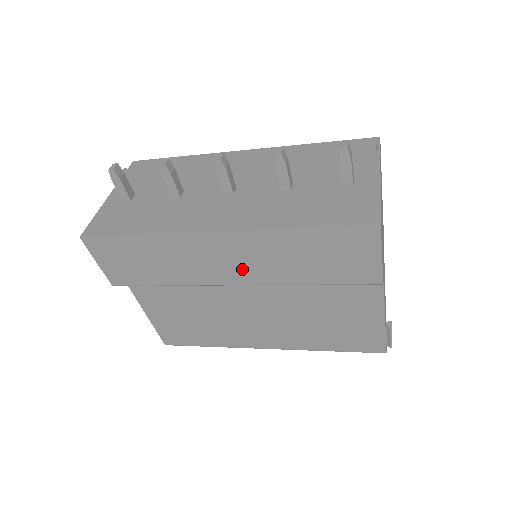
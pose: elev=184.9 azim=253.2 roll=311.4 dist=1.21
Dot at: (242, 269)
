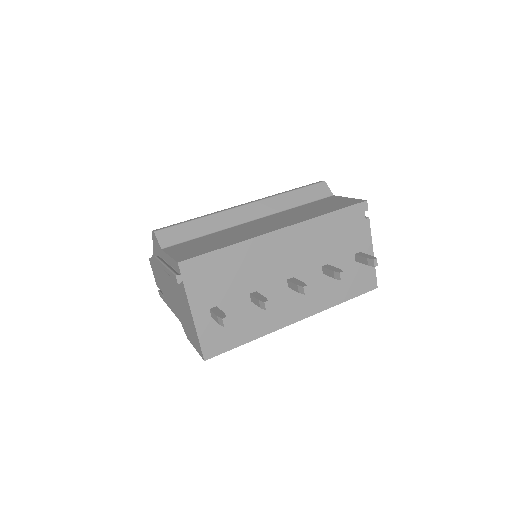
Dot at: occluded
